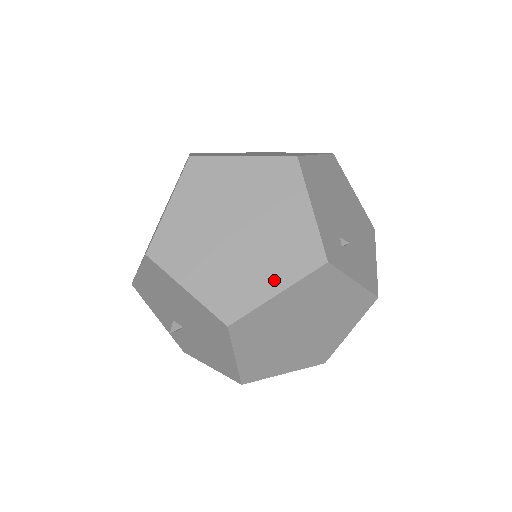
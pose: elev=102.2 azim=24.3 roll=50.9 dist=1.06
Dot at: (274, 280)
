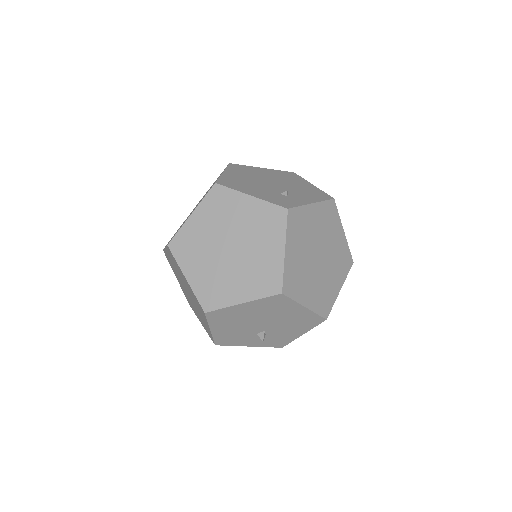
Dot at: (275, 247)
